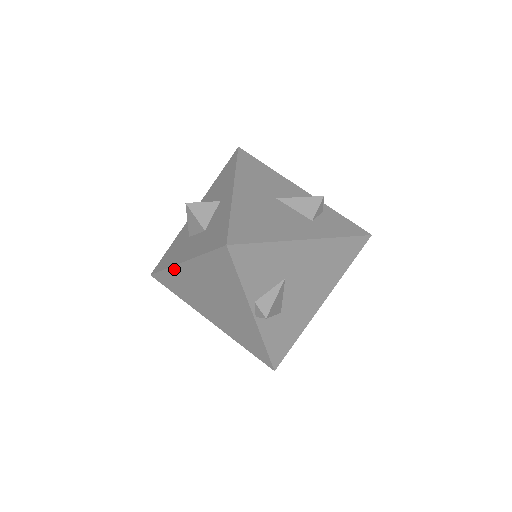
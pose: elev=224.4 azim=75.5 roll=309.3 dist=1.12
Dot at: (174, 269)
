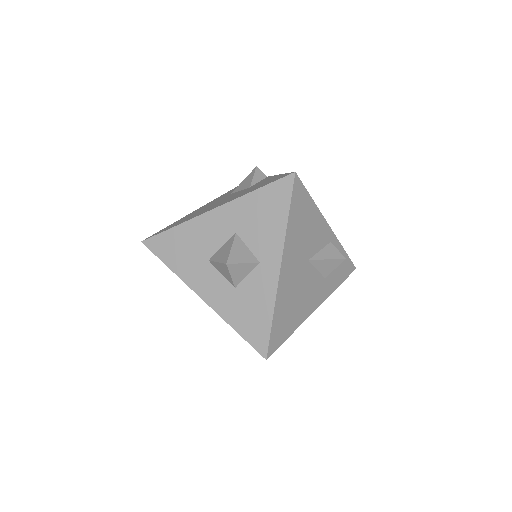
Dot at: (184, 282)
